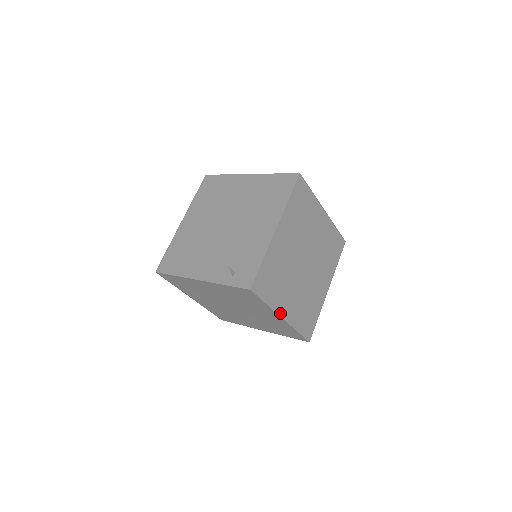
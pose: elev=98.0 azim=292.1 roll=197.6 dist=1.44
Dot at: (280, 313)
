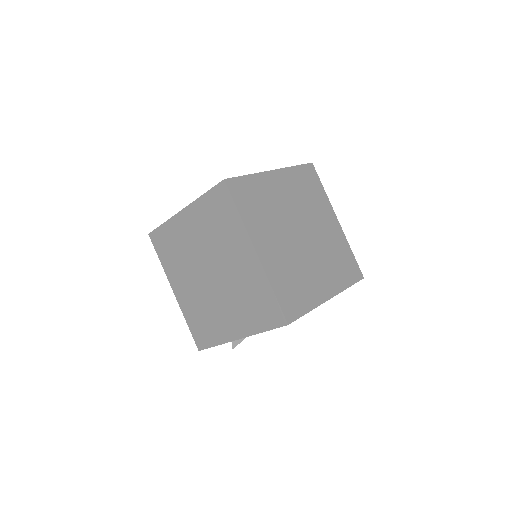
Dot at: (254, 242)
